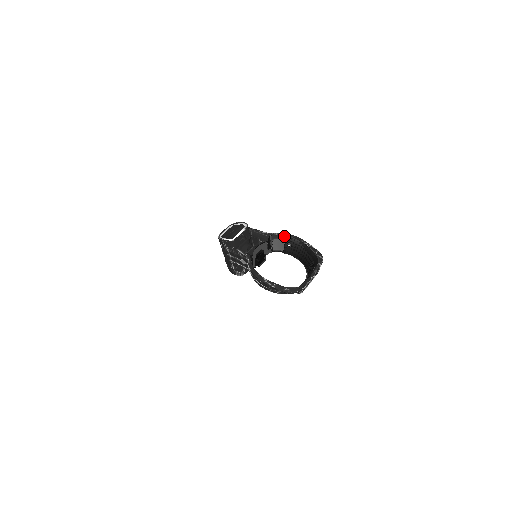
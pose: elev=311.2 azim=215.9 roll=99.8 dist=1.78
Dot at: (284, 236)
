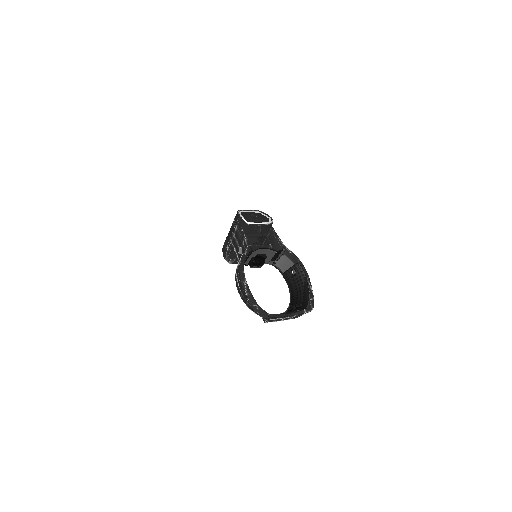
Dot at: (296, 260)
